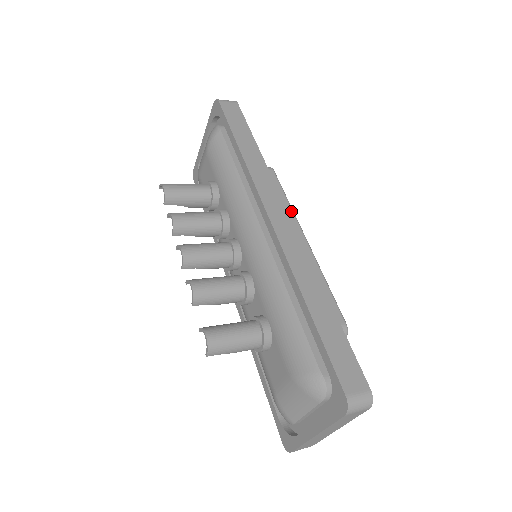
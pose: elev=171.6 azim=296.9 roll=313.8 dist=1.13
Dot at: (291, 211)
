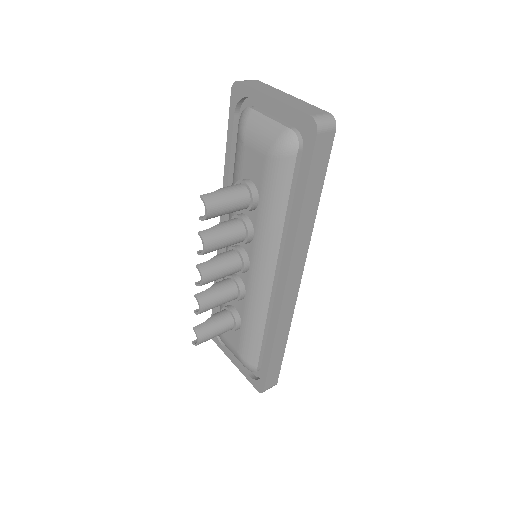
Dot at: occluded
